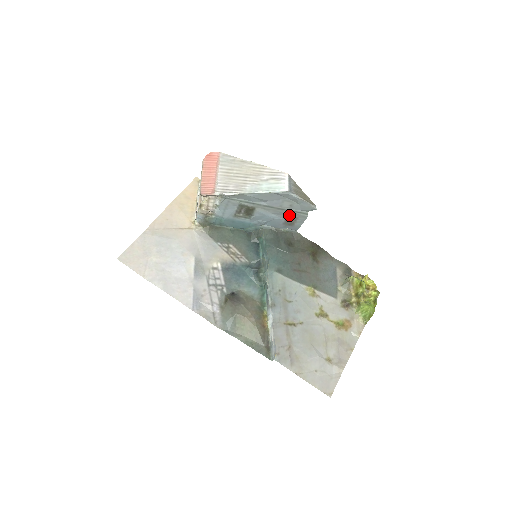
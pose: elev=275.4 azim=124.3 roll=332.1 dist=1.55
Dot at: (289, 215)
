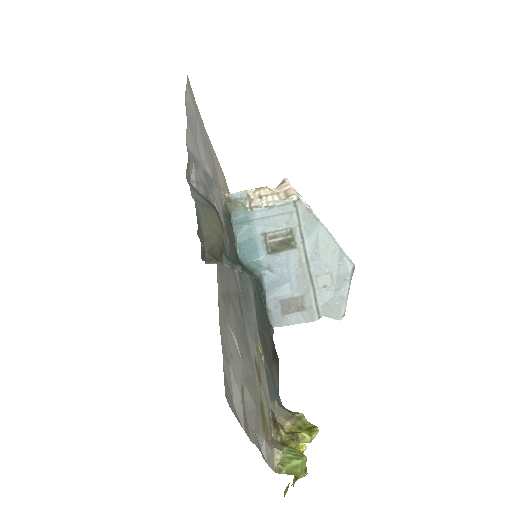
Dot at: (304, 297)
